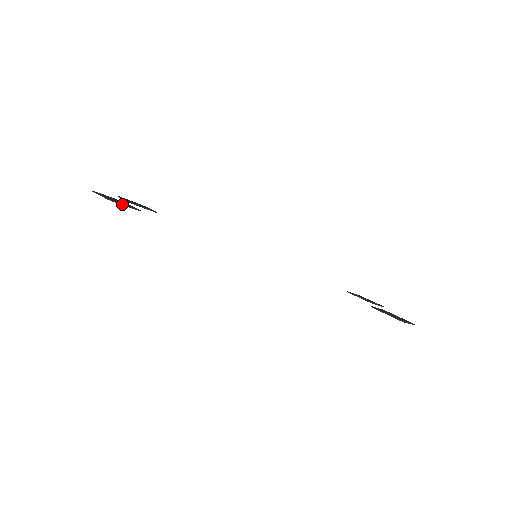
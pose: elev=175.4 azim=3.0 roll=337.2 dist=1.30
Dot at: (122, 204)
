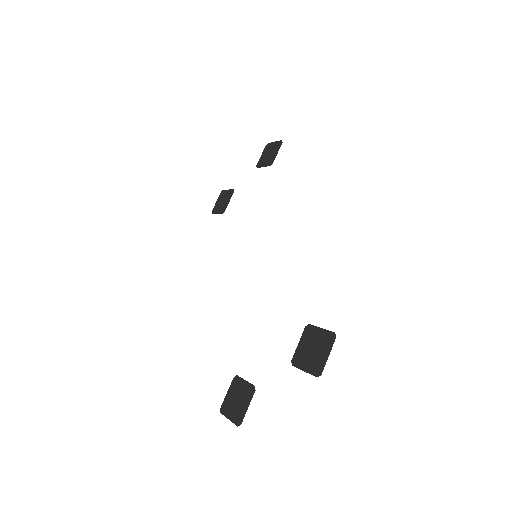
Dot at: occluded
